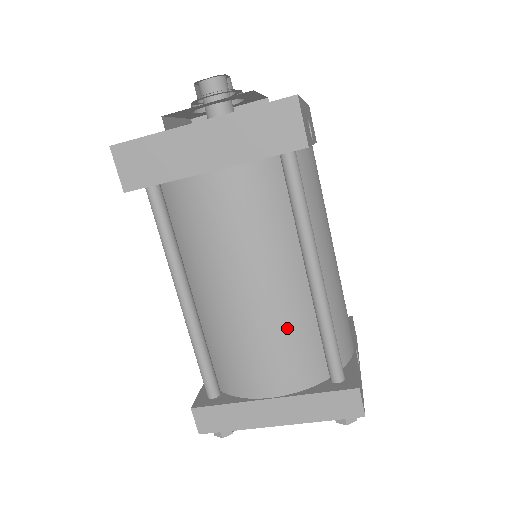
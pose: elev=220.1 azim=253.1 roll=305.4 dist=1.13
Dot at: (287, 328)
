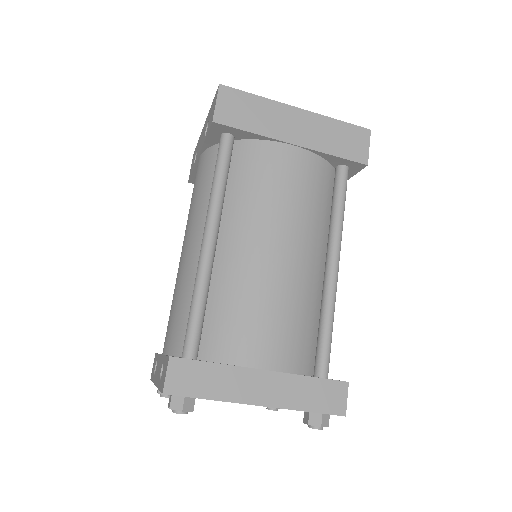
Dot at: (301, 302)
